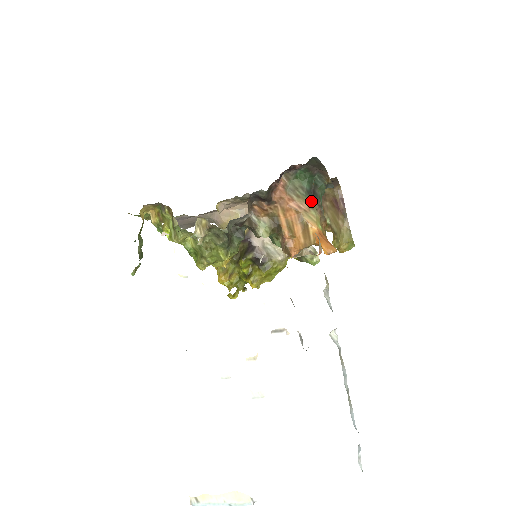
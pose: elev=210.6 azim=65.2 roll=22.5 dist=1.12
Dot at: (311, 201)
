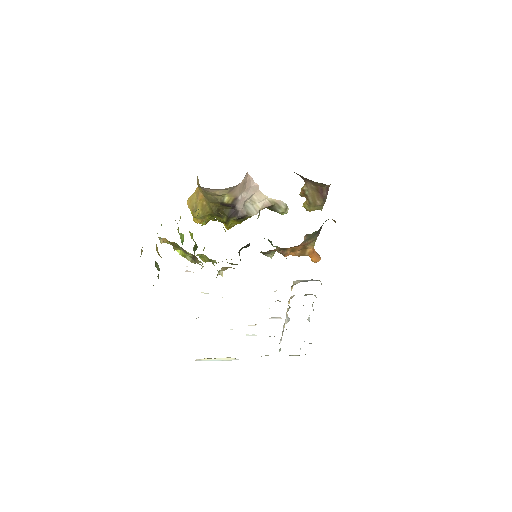
Dot at: (316, 236)
